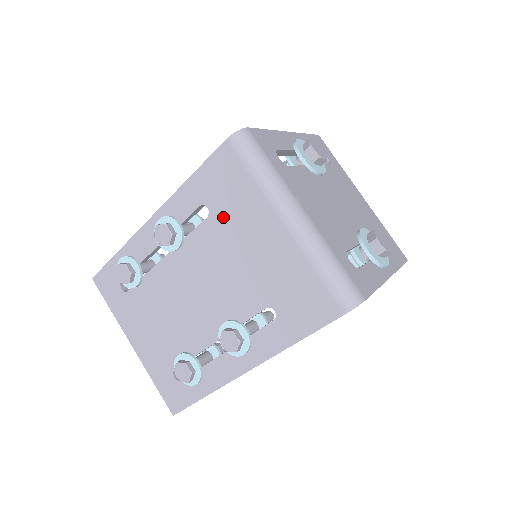
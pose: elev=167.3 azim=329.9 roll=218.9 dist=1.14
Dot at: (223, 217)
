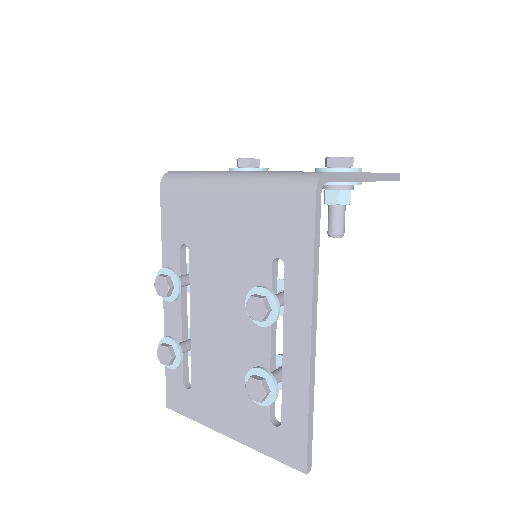
Dot at: (196, 237)
